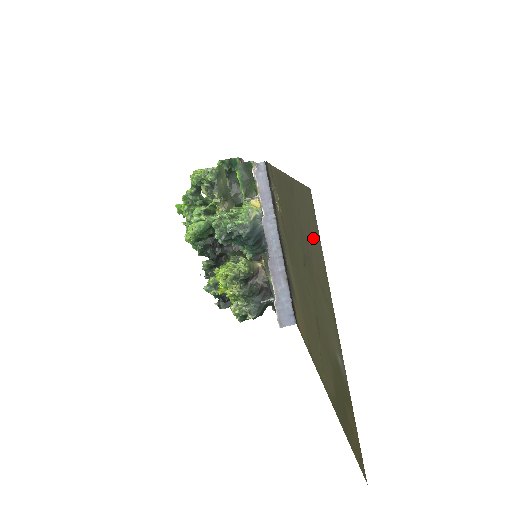
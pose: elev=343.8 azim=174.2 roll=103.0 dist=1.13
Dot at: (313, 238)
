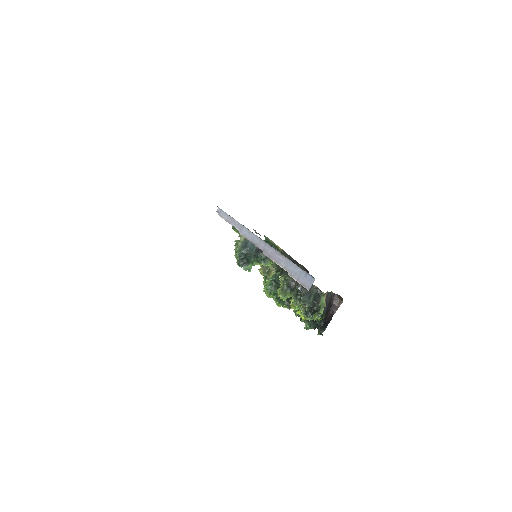
Dot at: occluded
